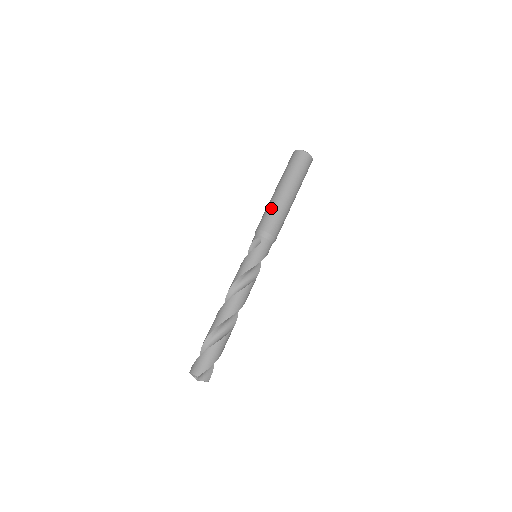
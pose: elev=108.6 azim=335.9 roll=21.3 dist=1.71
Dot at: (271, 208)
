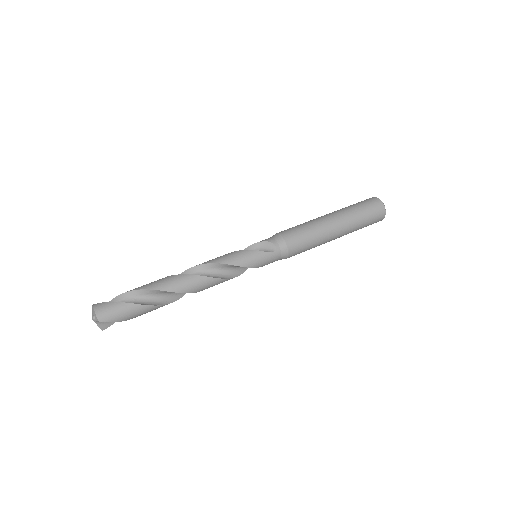
Dot at: (312, 230)
